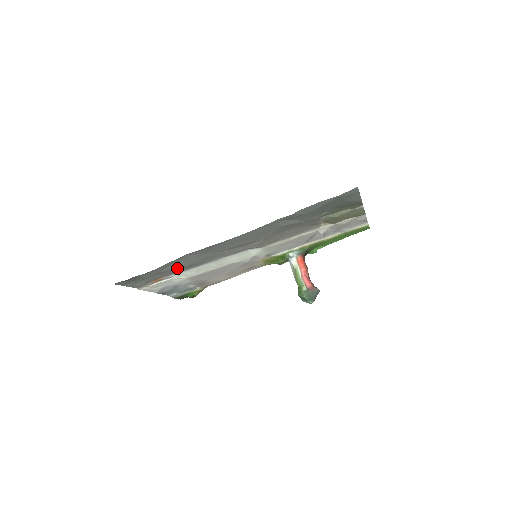
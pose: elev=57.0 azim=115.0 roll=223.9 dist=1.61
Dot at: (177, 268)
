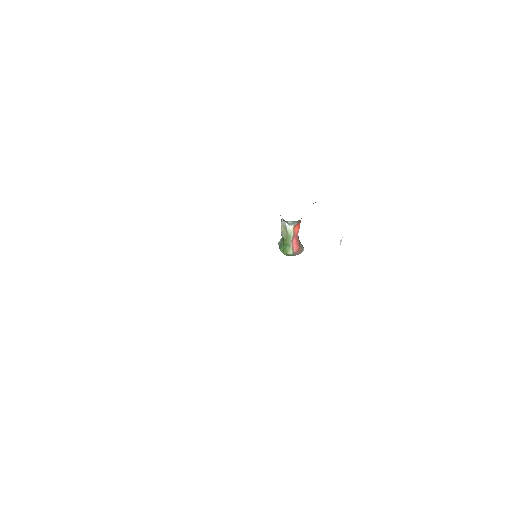
Dot at: occluded
